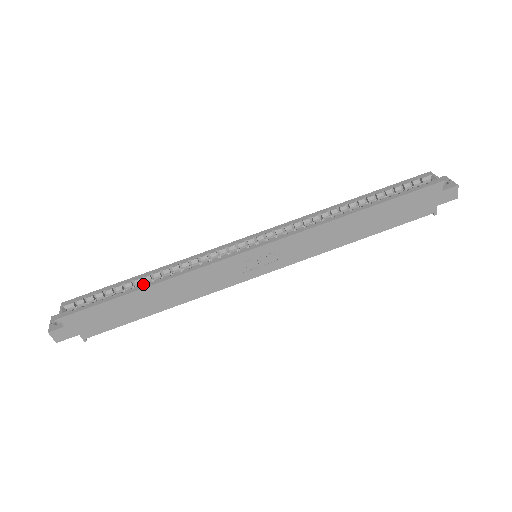
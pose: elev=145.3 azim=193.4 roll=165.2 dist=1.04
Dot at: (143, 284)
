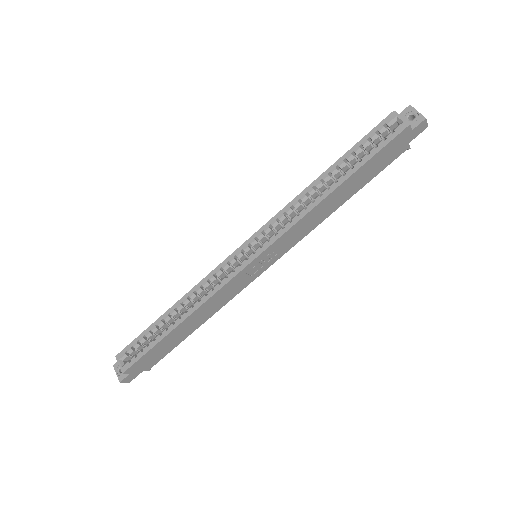
Dot at: (172, 318)
